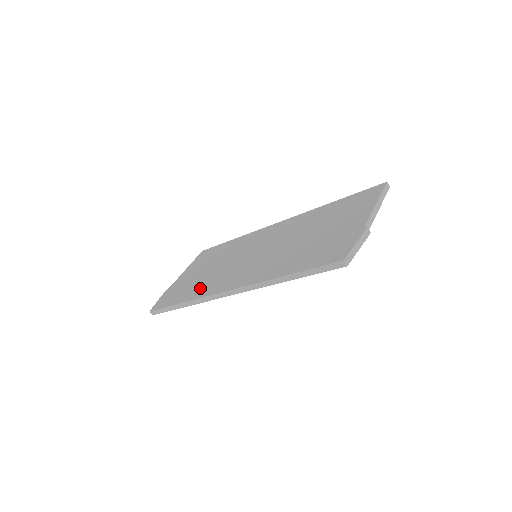
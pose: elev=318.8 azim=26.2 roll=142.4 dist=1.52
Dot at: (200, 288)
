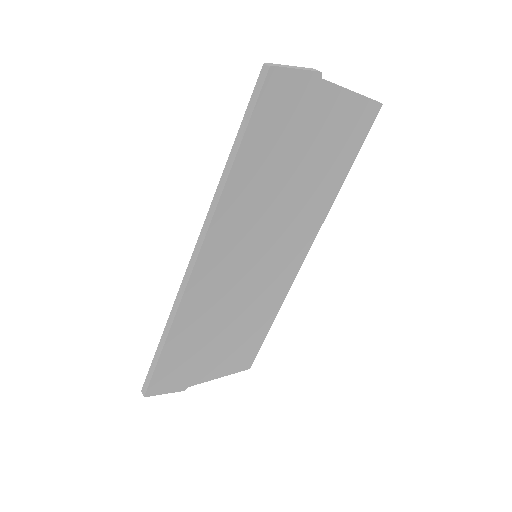
Dot at: occluded
